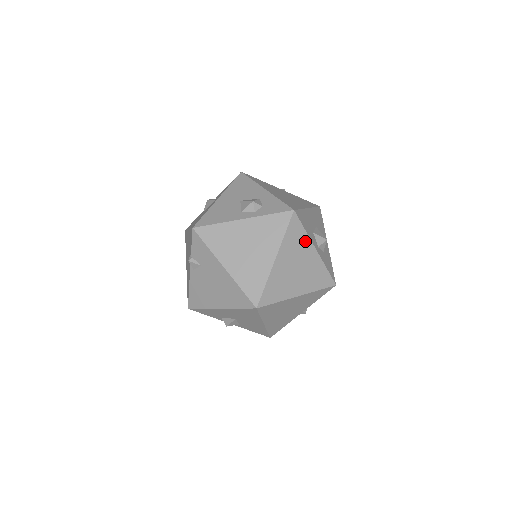
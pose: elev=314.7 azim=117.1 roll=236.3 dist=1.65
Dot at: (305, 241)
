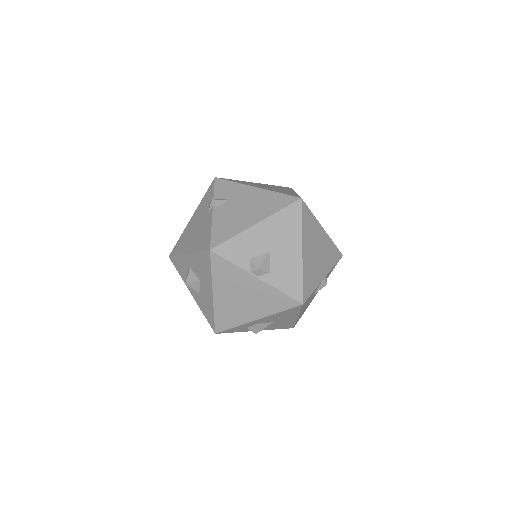
Dot at: occluded
